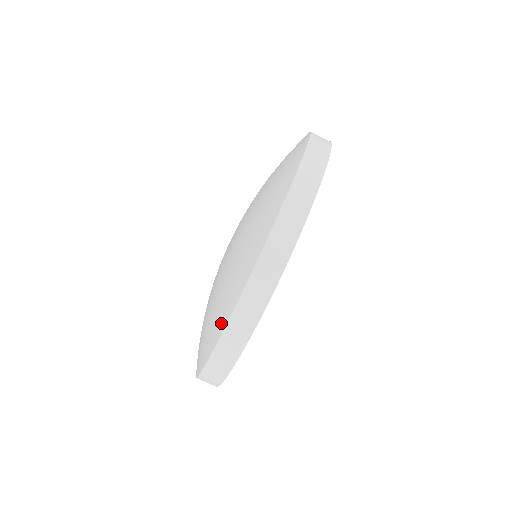
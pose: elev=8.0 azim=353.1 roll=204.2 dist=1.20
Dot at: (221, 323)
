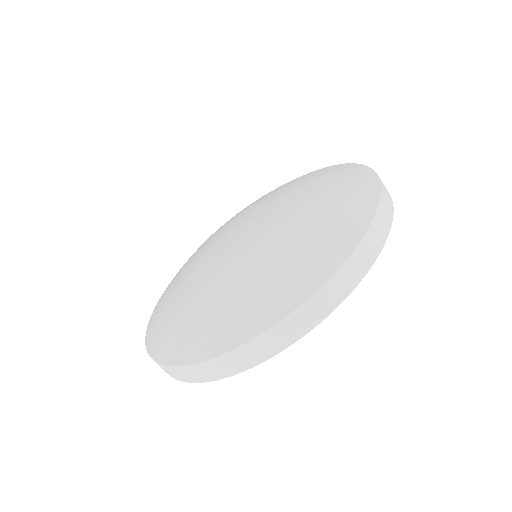
Dot at: (158, 350)
